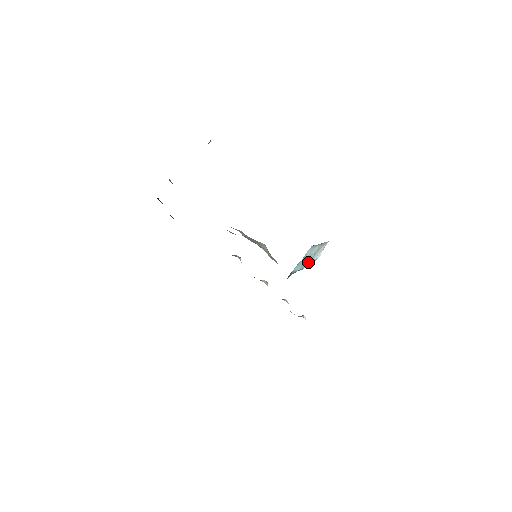
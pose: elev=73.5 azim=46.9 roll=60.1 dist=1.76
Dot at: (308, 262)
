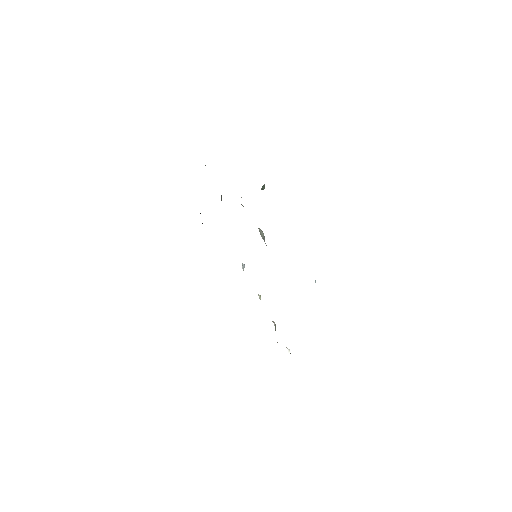
Dot at: occluded
